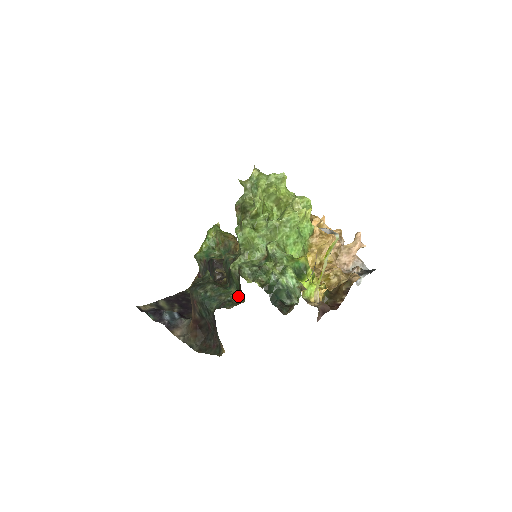
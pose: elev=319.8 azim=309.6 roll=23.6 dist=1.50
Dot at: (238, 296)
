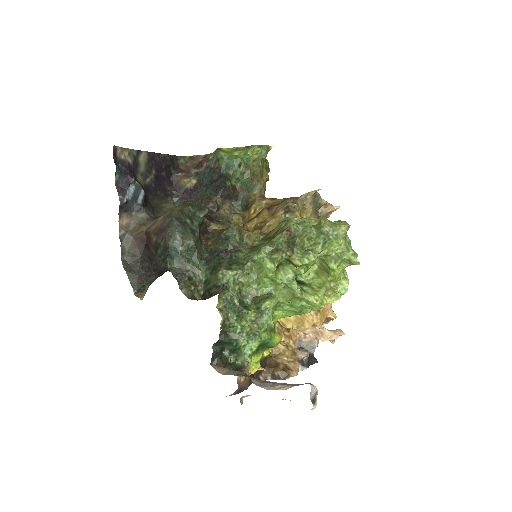
Dot at: (201, 284)
